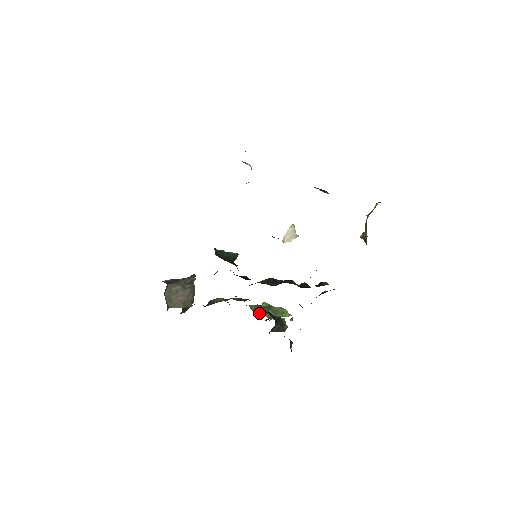
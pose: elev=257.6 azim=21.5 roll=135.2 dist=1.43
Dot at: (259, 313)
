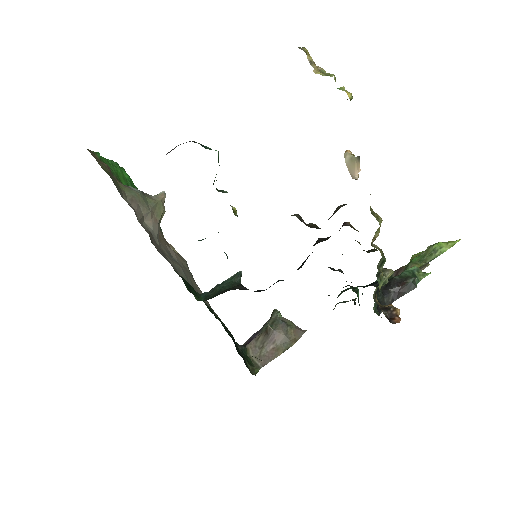
Dot at: occluded
